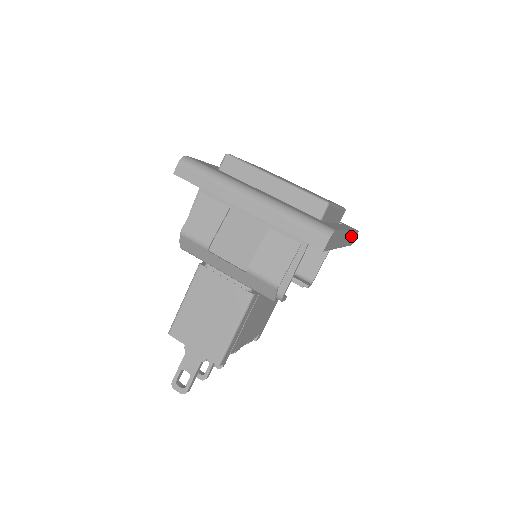
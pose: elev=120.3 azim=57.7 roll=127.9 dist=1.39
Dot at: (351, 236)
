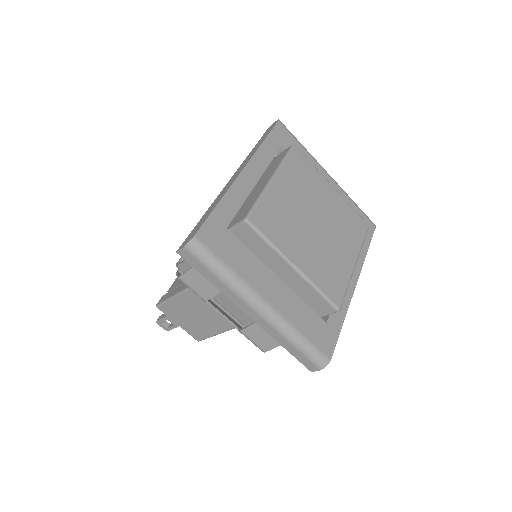
Dot at: occluded
